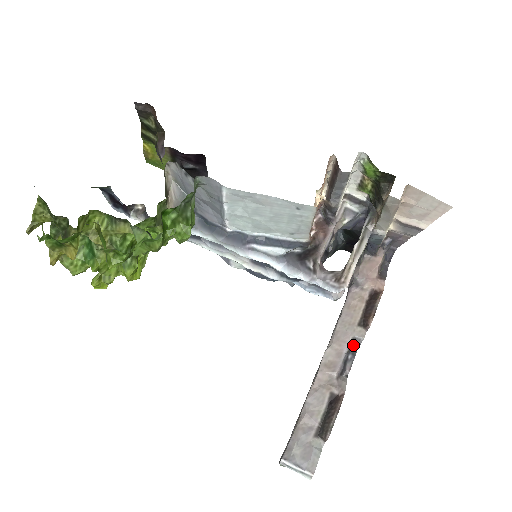
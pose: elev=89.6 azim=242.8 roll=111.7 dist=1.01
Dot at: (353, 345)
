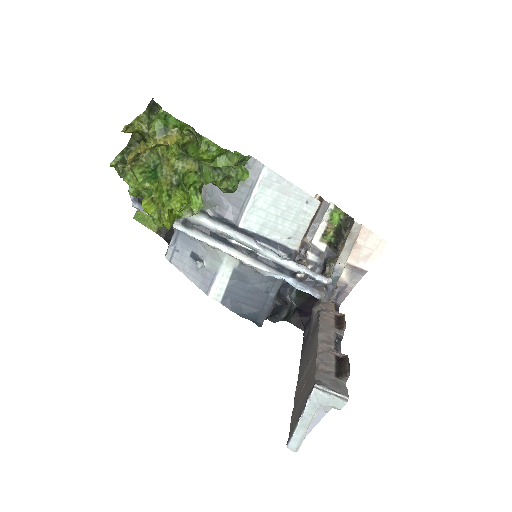
Dot at: (336, 339)
